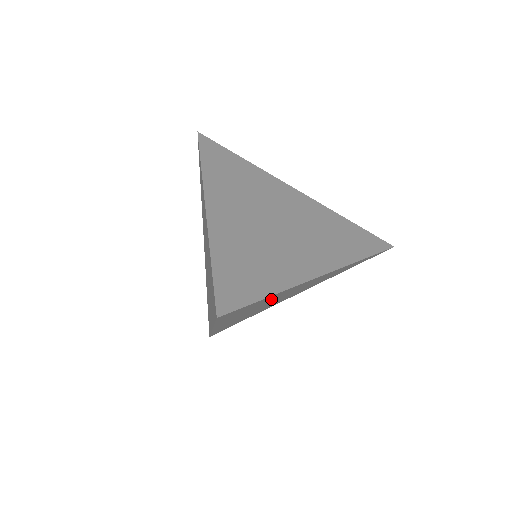
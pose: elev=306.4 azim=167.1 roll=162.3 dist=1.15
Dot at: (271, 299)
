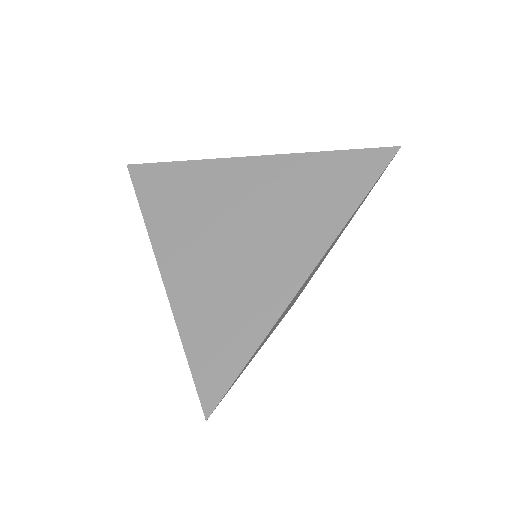
Dot at: occluded
